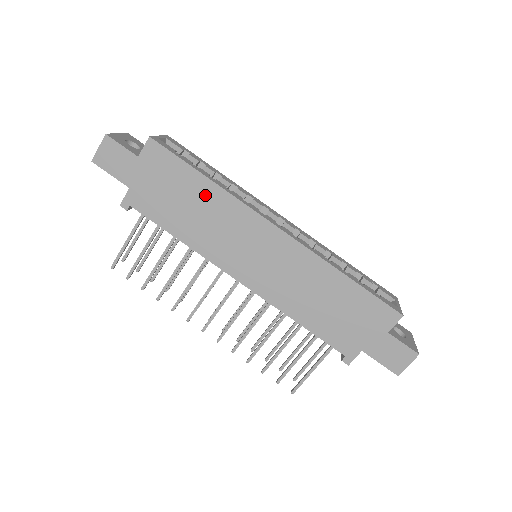
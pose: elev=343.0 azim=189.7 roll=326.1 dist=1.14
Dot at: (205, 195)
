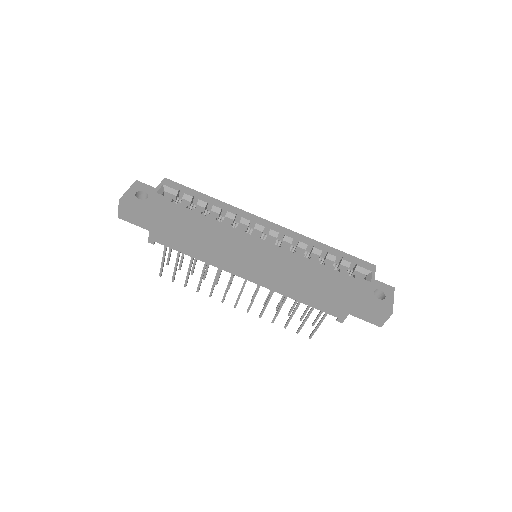
Dot at: (202, 230)
